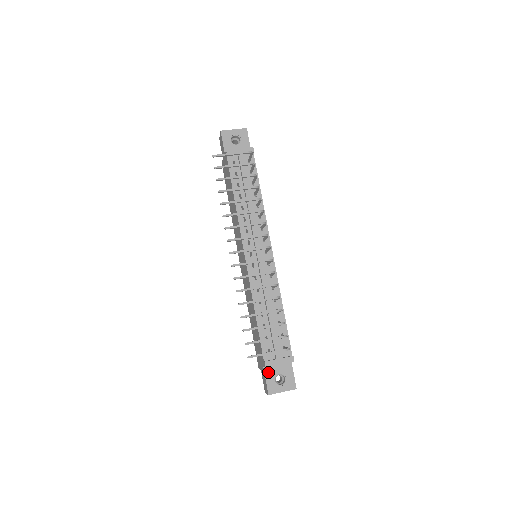
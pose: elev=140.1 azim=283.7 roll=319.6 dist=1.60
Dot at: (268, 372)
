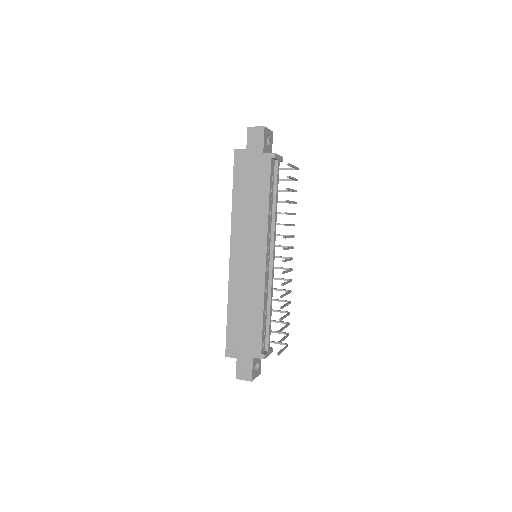
Dot at: (254, 362)
